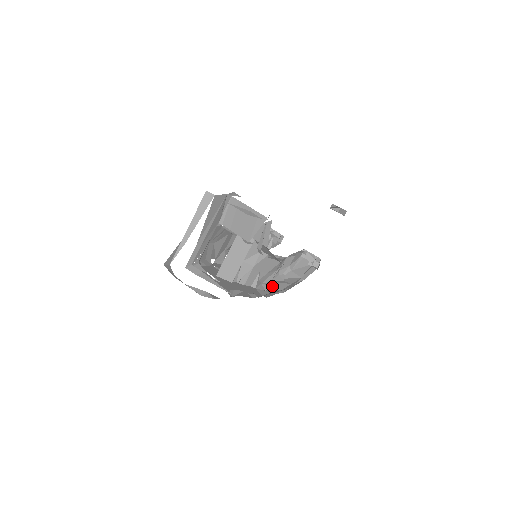
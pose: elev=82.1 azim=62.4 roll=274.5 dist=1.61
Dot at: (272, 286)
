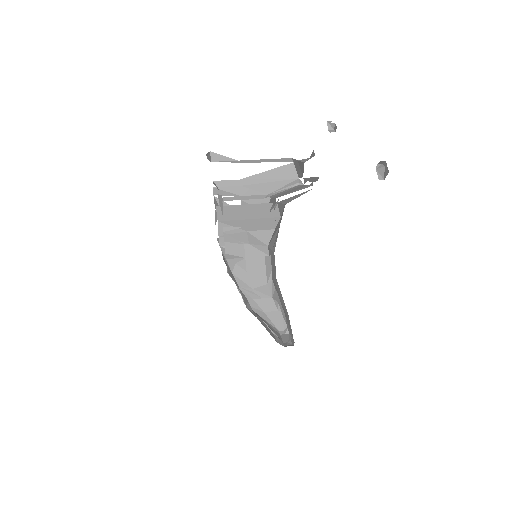
Dot at: occluded
